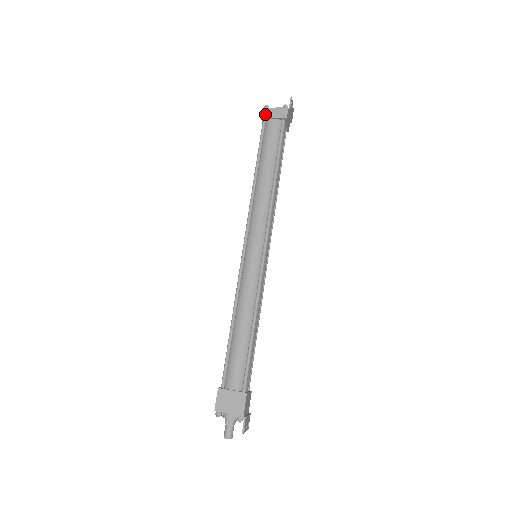
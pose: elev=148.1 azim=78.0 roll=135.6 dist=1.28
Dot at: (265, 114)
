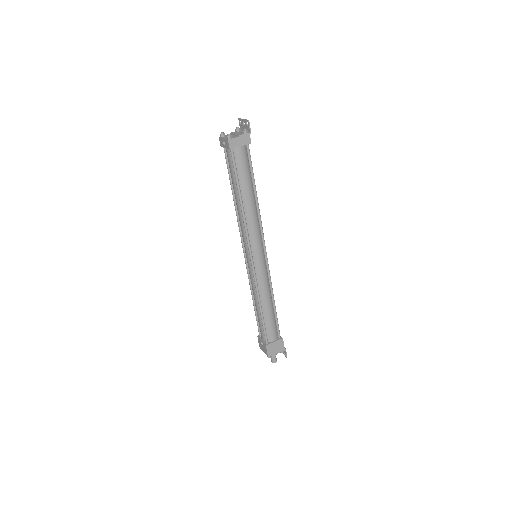
Dot at: (232, 145)
